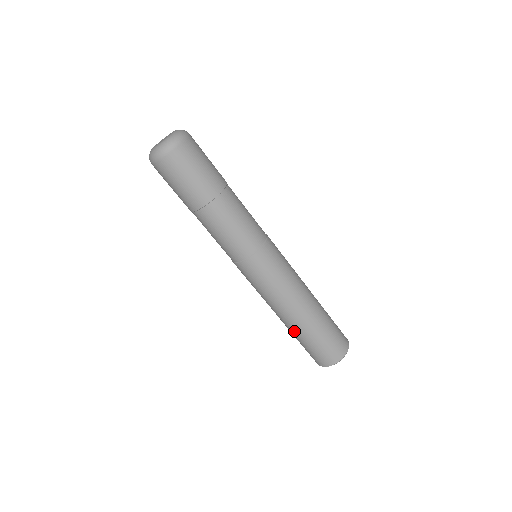
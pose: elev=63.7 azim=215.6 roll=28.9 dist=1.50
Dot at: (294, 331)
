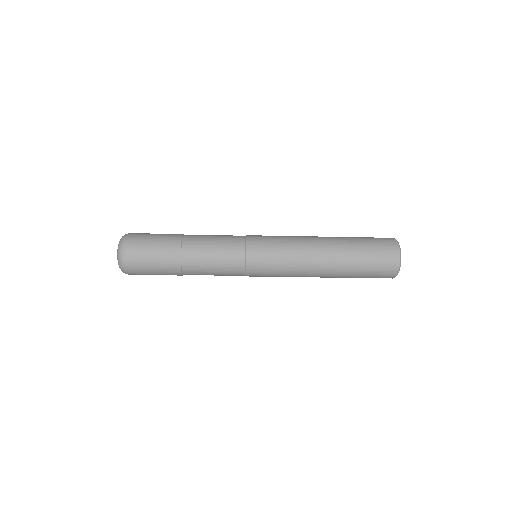
Dot at: occluded
